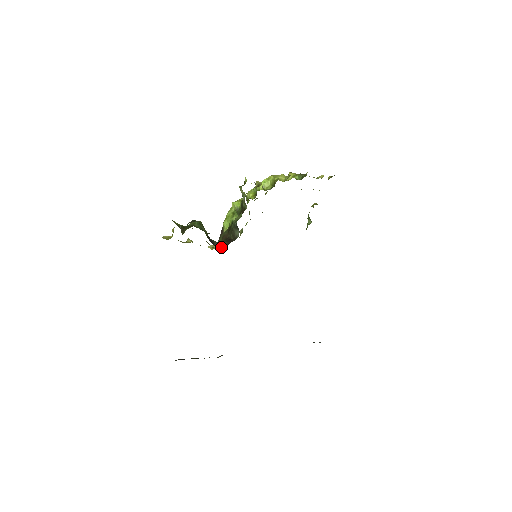
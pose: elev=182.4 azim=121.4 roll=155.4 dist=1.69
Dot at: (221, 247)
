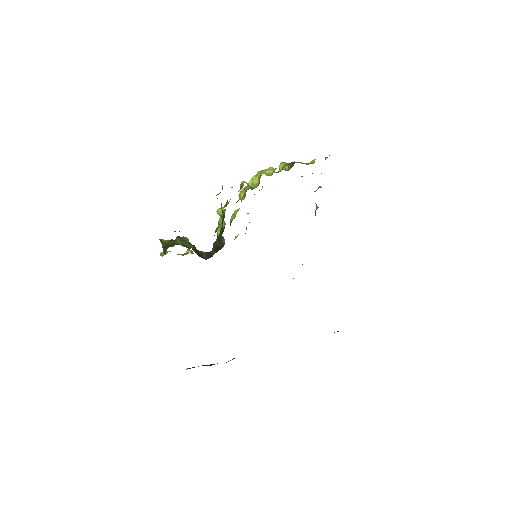
Dot at: (208, 258)
